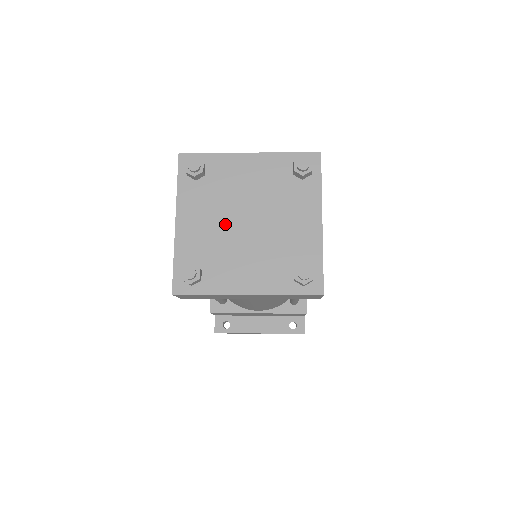
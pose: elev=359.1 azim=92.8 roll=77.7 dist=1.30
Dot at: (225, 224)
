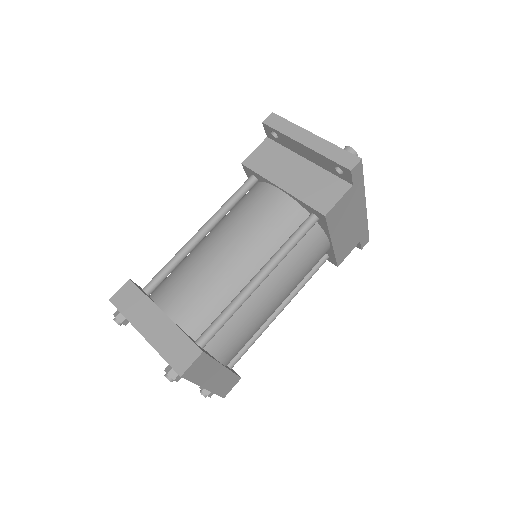
Dot at: occluded
